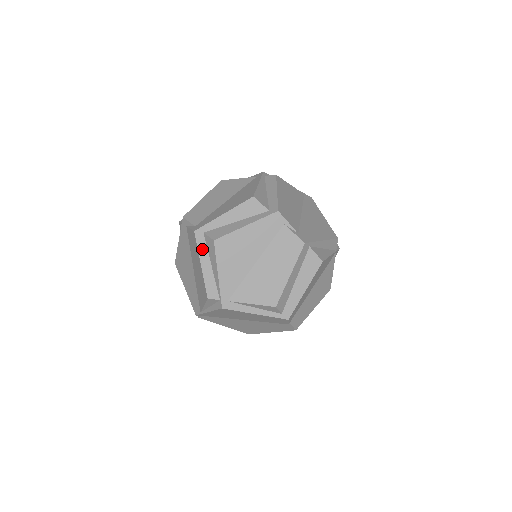
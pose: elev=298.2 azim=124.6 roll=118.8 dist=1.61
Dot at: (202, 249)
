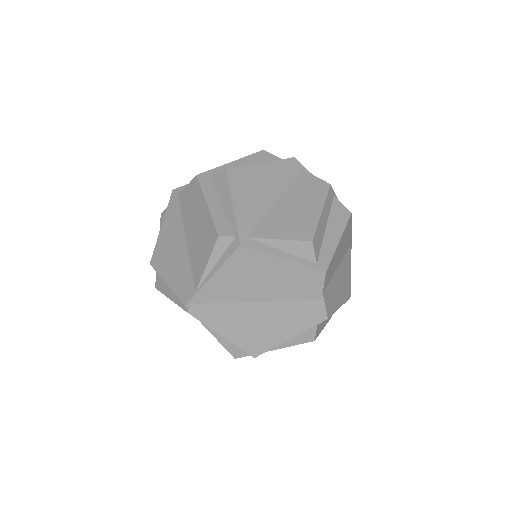
Dot at: (207, 190)
